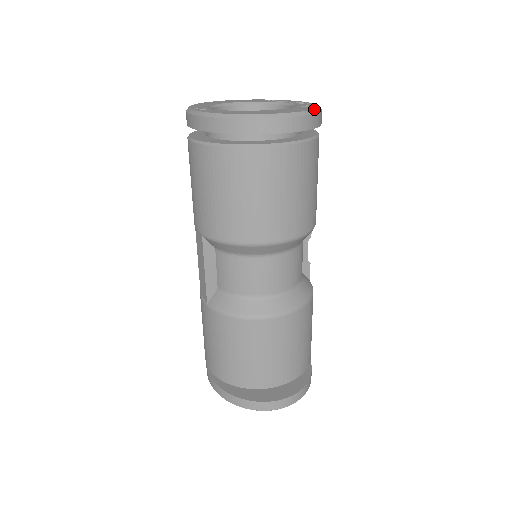
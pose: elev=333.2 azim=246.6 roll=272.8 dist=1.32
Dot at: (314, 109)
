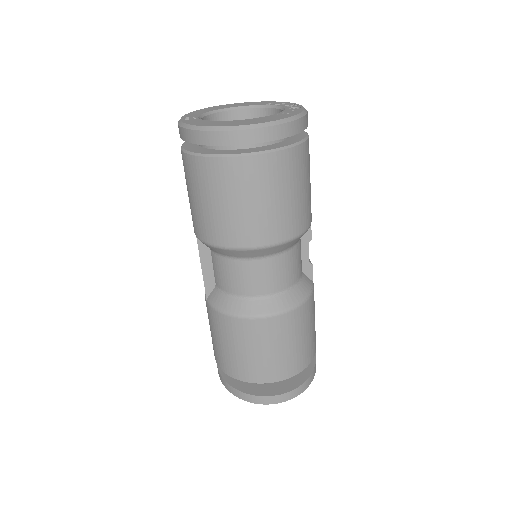
Dot at: (289, 117)
